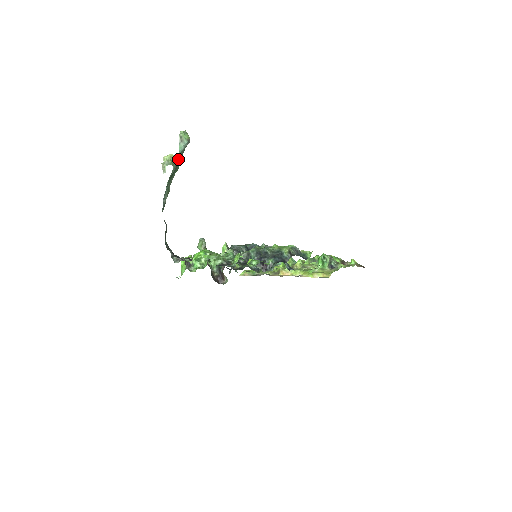
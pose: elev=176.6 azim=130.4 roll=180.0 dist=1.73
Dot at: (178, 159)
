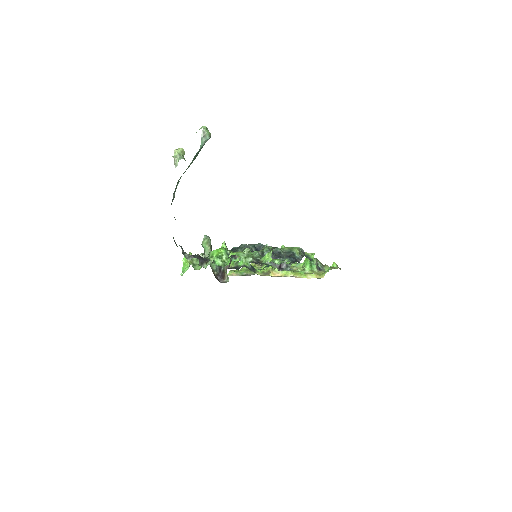
Dot at: (197, 154)
